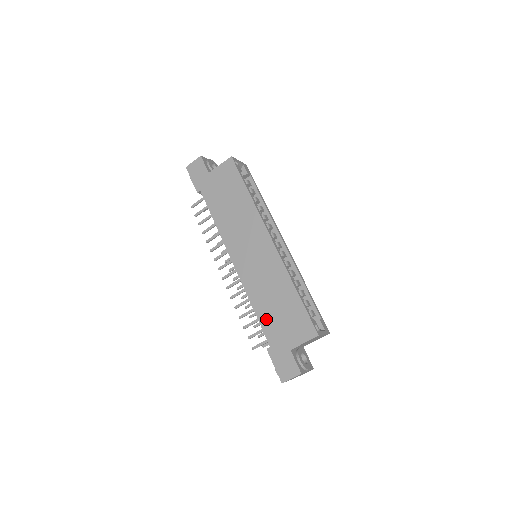
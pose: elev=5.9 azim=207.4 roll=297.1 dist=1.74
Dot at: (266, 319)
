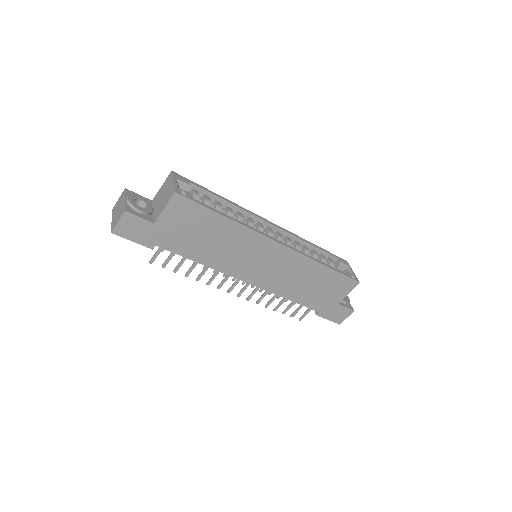
Dot at: (306, 299)
